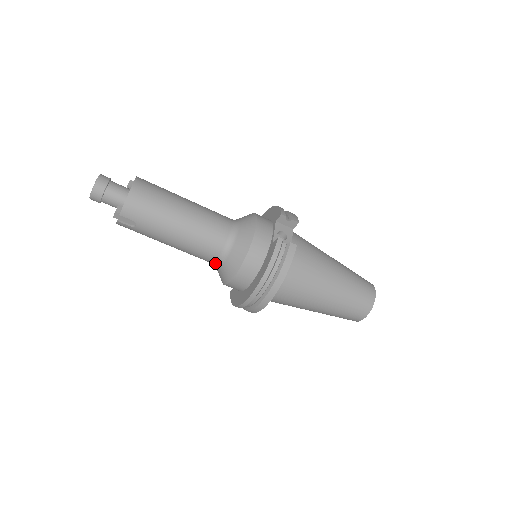
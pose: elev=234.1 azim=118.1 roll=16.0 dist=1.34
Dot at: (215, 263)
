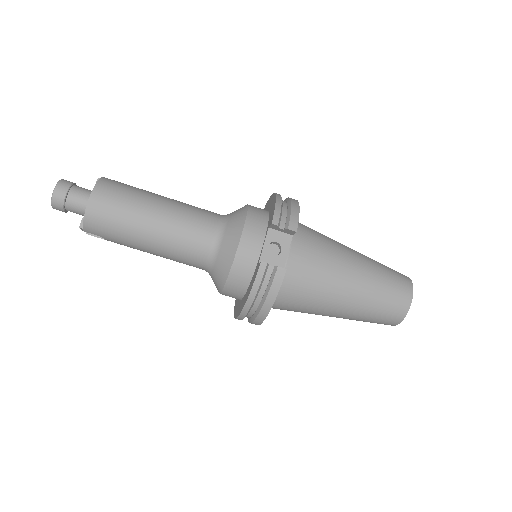
Dot at: occluded
